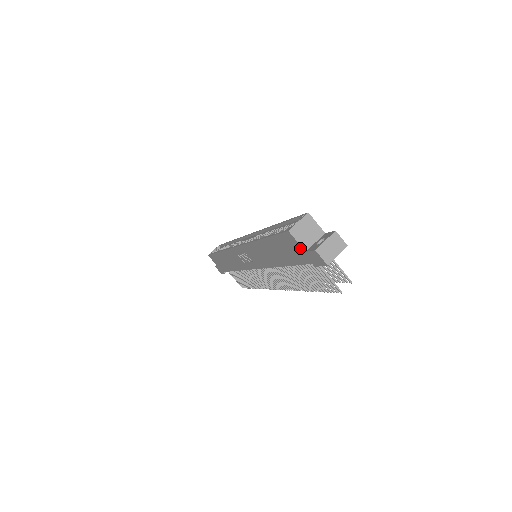
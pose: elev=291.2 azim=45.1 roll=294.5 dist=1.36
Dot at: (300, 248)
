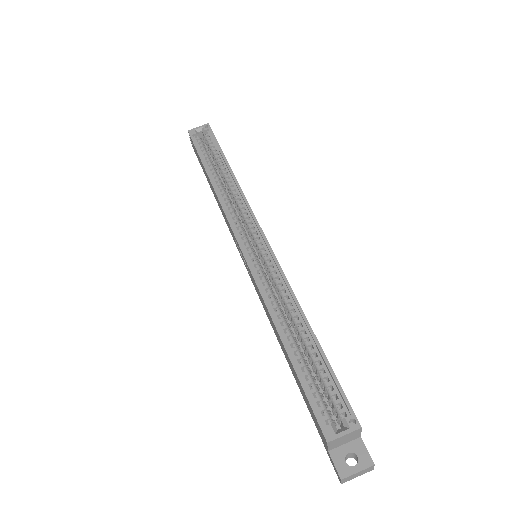
Dot at: (325, 443)
